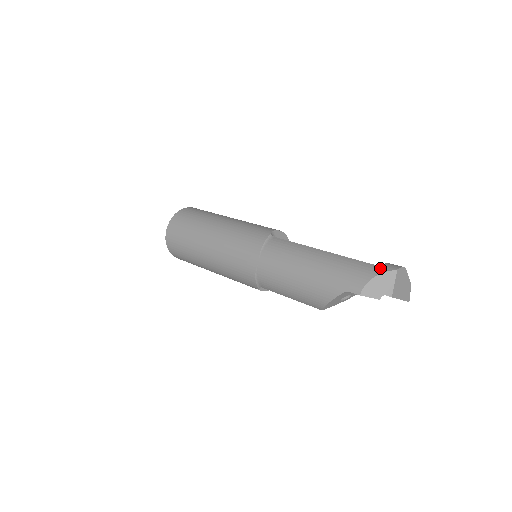
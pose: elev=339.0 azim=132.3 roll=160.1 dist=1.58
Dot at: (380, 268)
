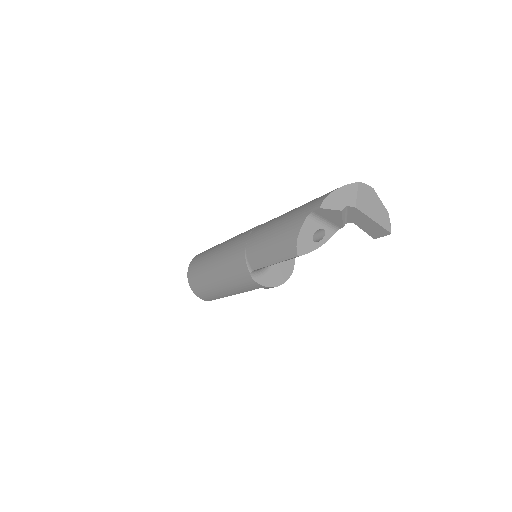
Dot at: occluded
